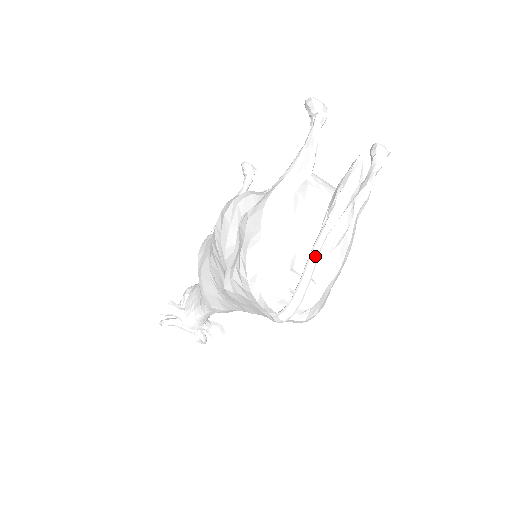
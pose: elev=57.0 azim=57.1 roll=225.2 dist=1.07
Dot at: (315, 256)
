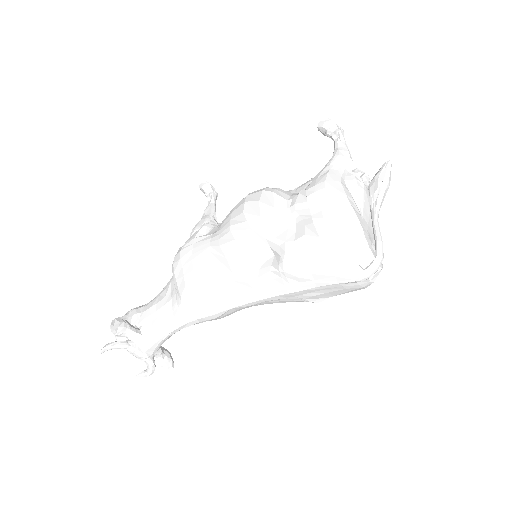
Dot at: occluded
